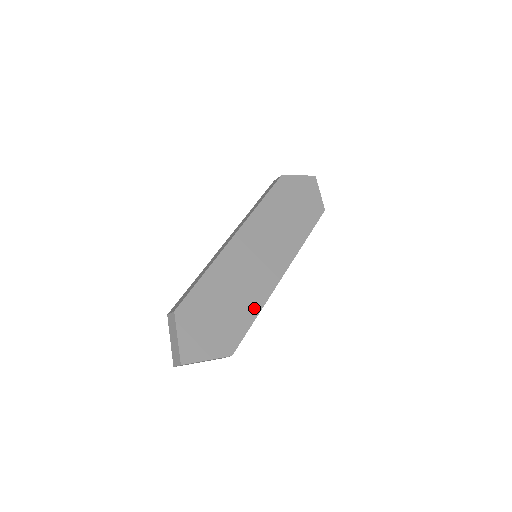
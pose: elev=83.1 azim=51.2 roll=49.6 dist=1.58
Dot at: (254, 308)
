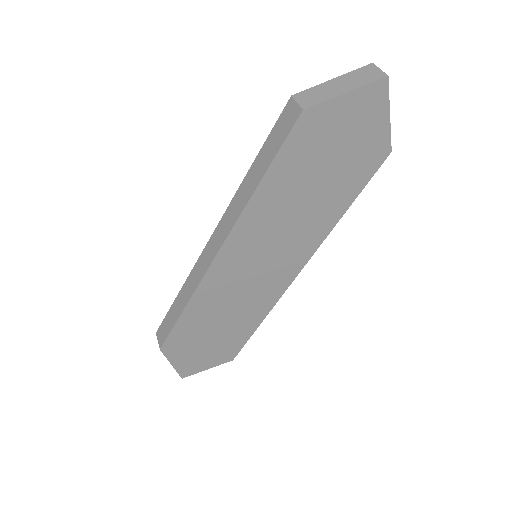
Dot at: (255, 320)
